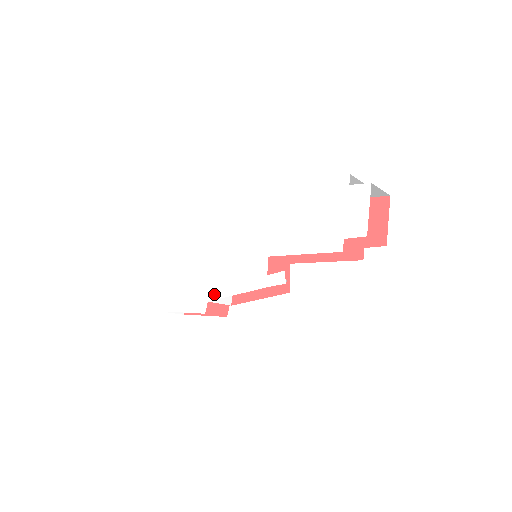
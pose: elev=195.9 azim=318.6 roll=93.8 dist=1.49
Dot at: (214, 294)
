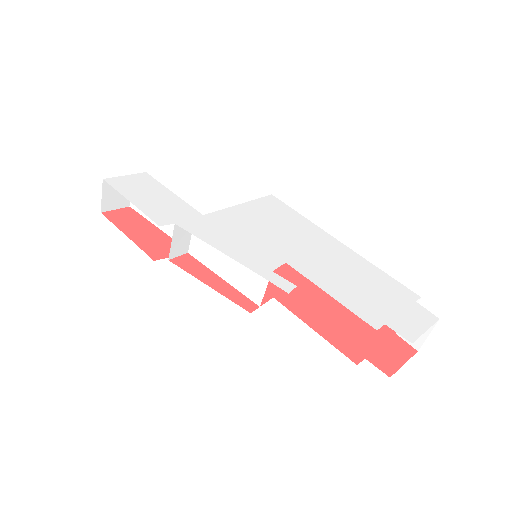
Dot at: (190, 227)
